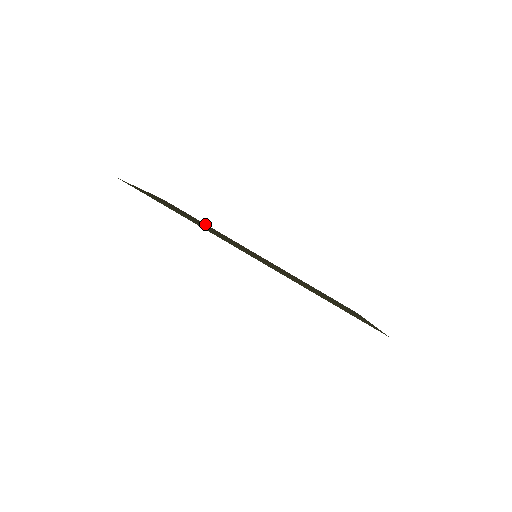
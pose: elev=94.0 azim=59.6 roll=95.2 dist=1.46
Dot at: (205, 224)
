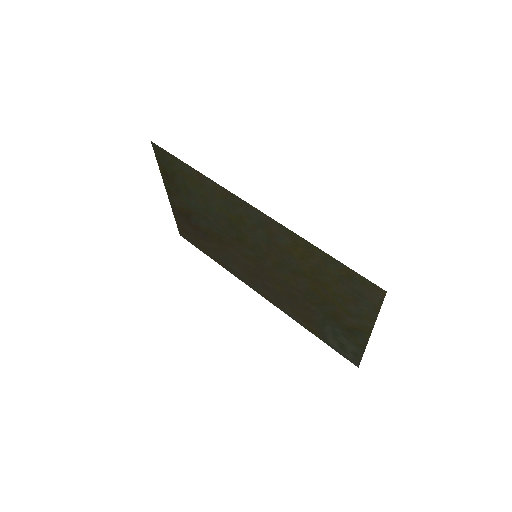
Dot at: (213, 255)
